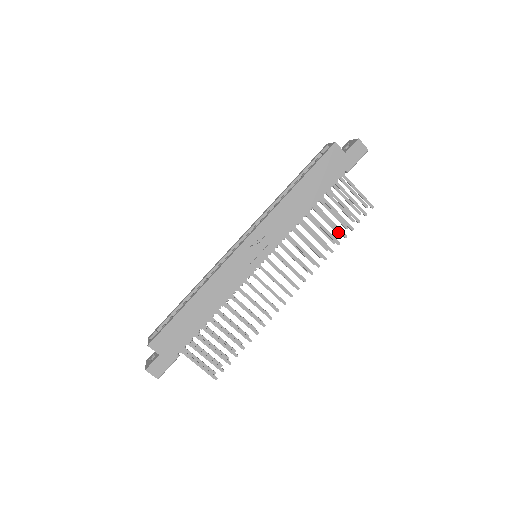
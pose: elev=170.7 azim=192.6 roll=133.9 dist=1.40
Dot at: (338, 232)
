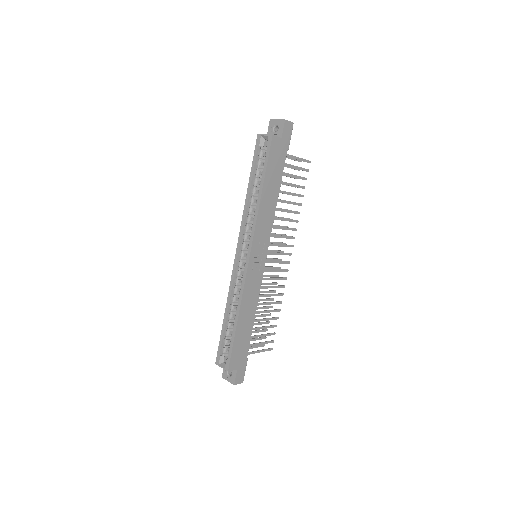
Dot at: occluded
